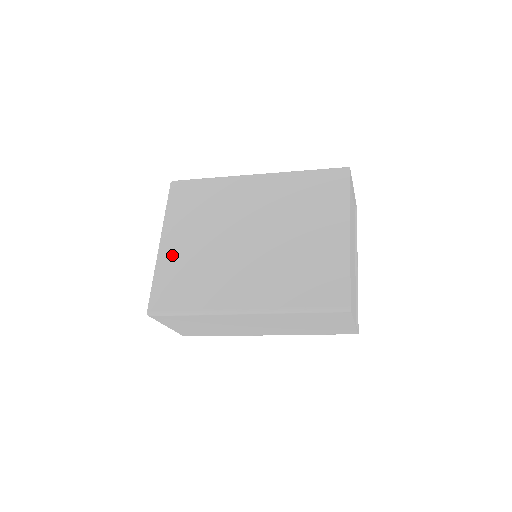
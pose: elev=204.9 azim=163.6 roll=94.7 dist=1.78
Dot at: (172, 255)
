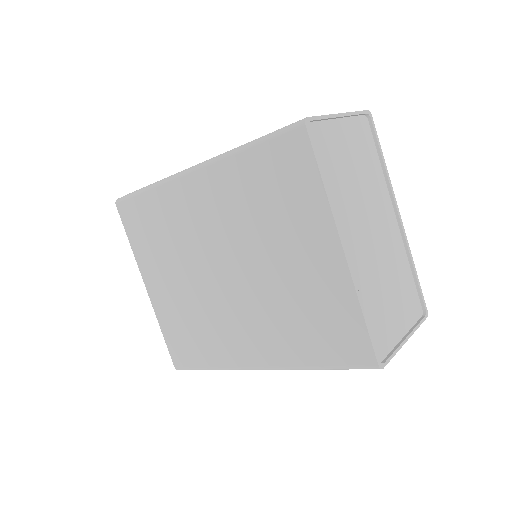
Dot at: (163, 303)
